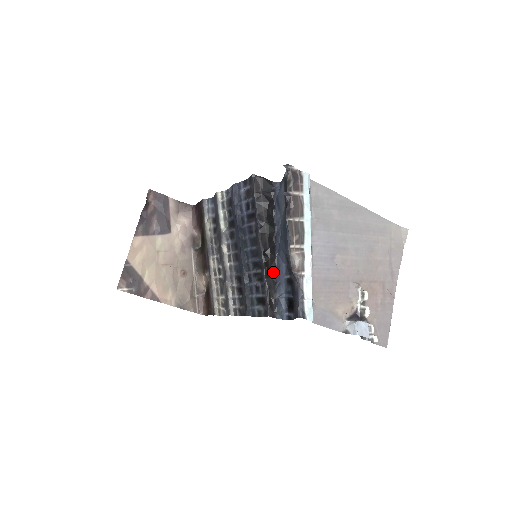
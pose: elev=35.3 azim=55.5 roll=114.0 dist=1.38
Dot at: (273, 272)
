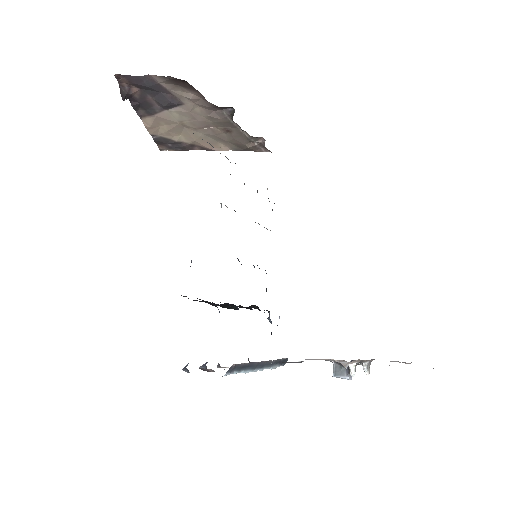
Dot at: (258, 307)
